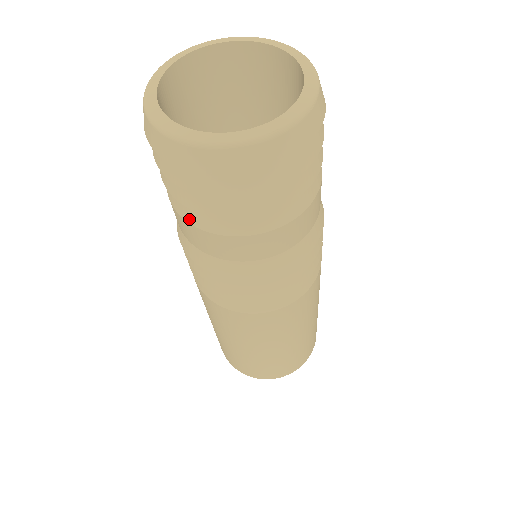
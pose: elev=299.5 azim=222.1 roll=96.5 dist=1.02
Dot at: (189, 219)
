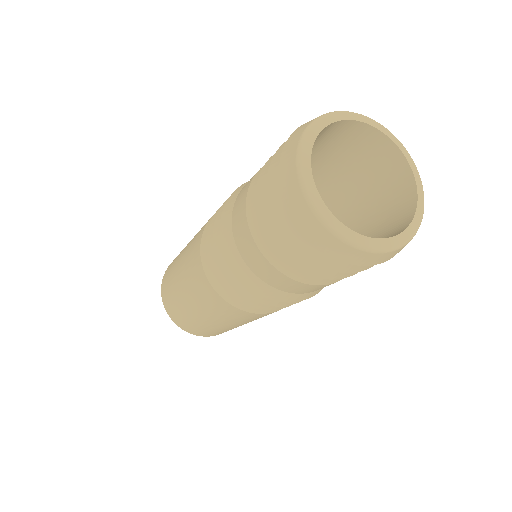
Dot at: (278, 266)
